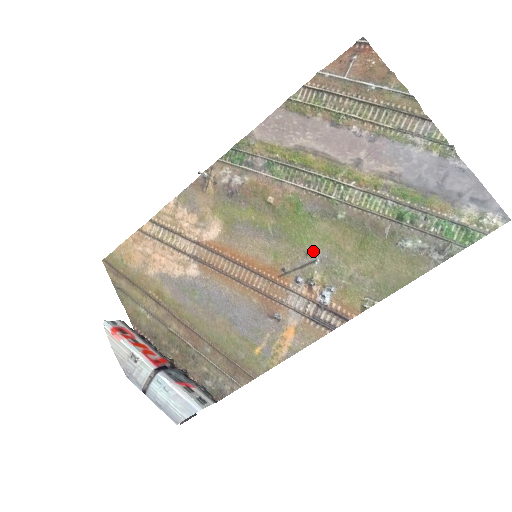
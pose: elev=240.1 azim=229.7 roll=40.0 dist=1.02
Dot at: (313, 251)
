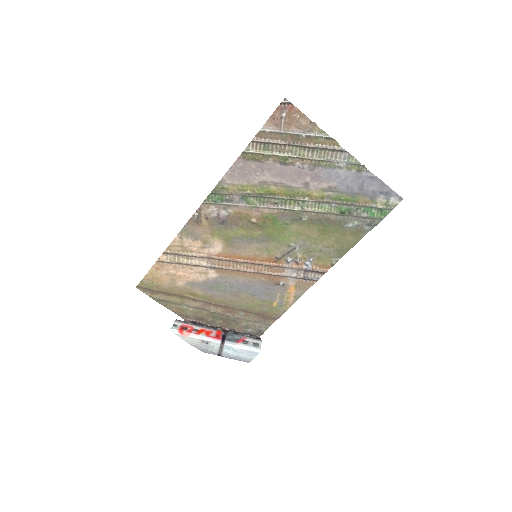
Dot at: (293, 243)
